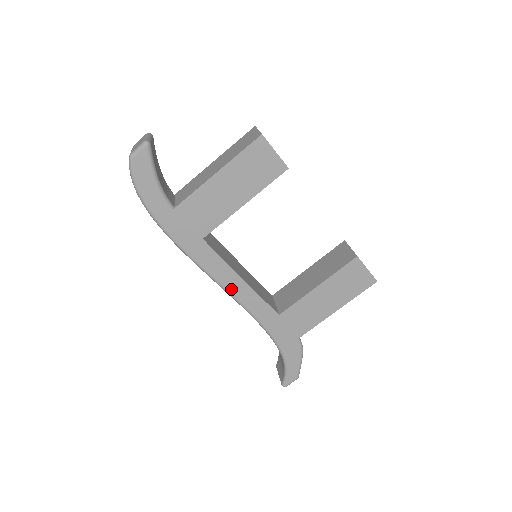
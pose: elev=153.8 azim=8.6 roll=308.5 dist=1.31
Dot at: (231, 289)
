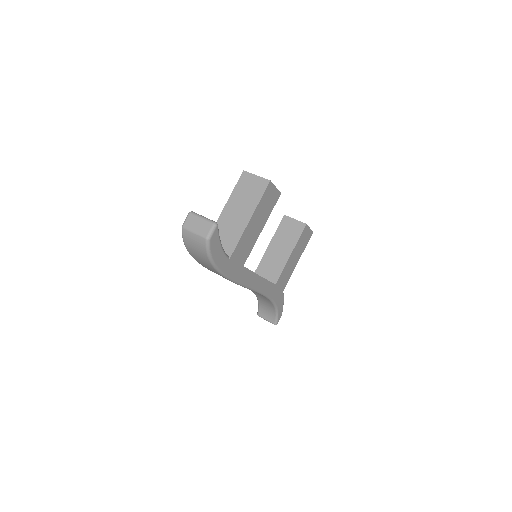
Dot at: (255, 287)
